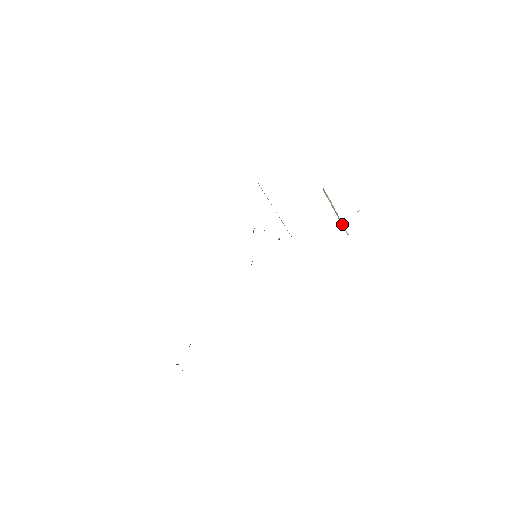
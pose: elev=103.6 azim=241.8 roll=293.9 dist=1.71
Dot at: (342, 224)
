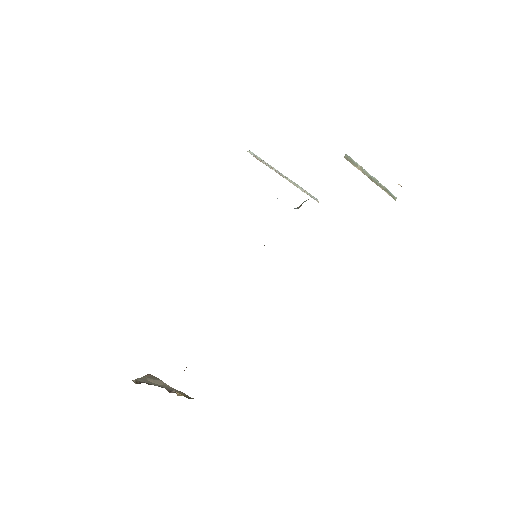
Dot at: (384, 189)
